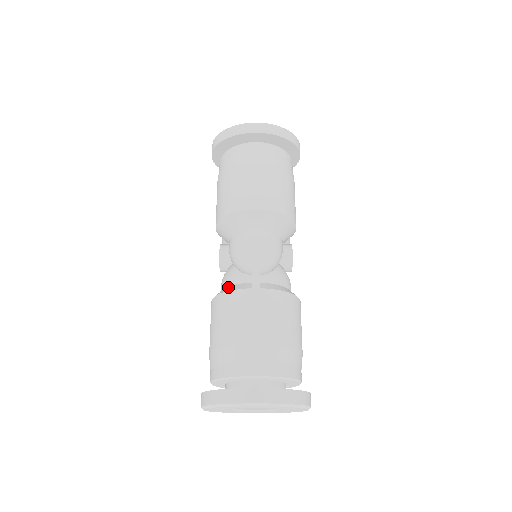
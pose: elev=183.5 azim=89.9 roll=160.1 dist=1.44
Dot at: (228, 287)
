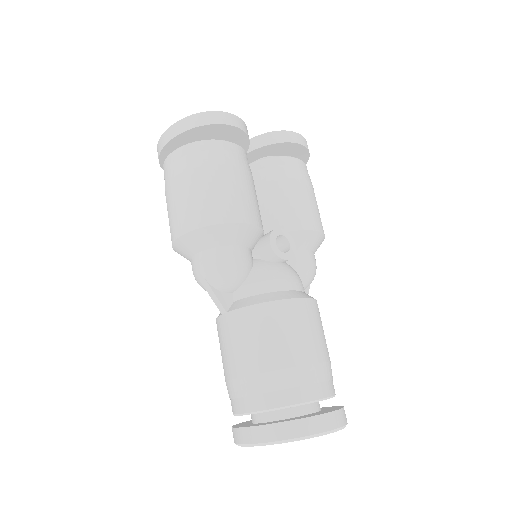
Dot at: occluded
